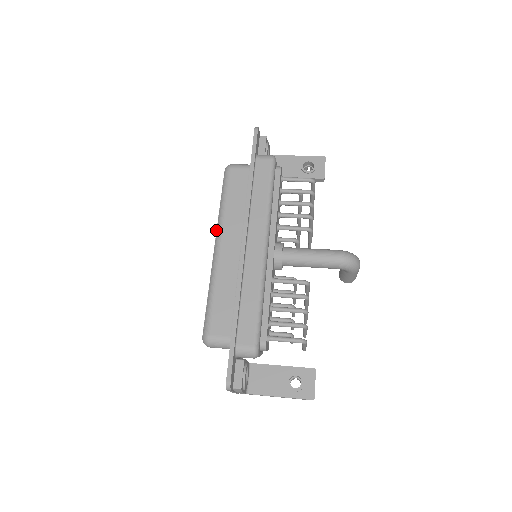
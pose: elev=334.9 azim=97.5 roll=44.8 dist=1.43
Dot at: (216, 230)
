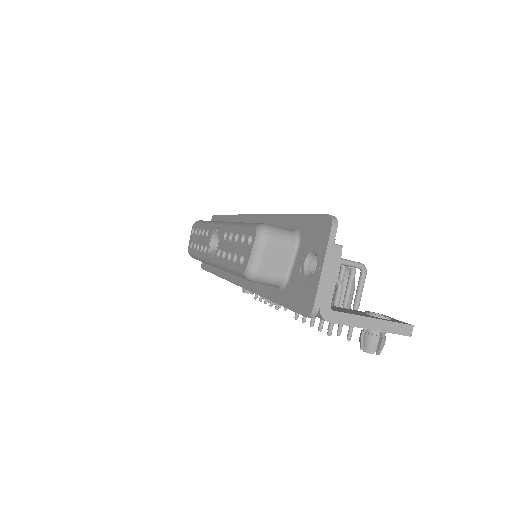
Dot at: (212, 224)
